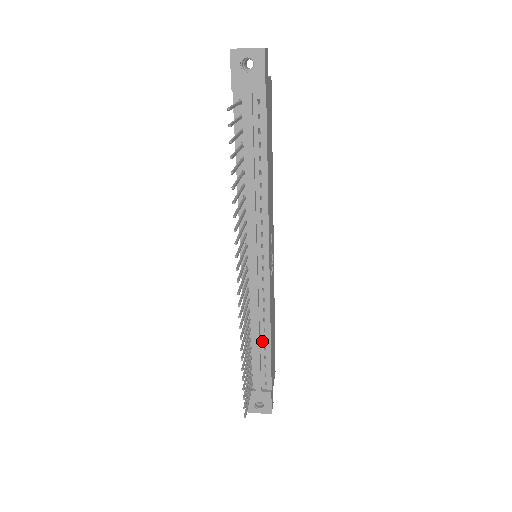
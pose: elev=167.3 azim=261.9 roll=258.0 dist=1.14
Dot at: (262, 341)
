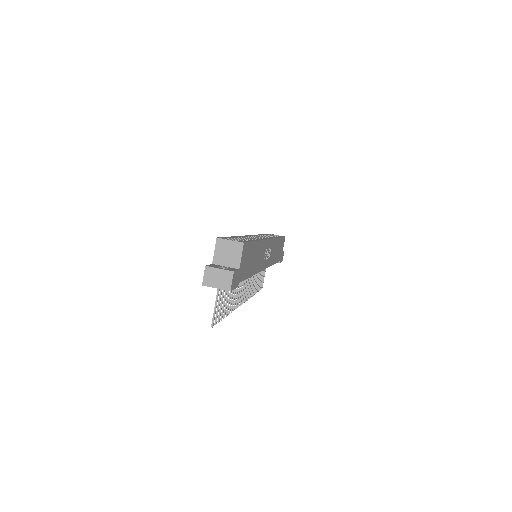
Dot at: occluded
